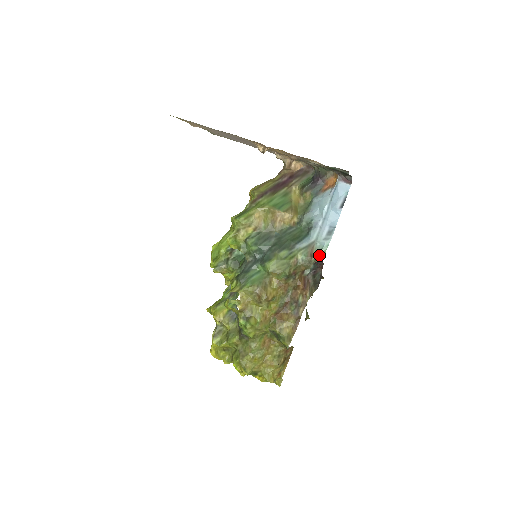
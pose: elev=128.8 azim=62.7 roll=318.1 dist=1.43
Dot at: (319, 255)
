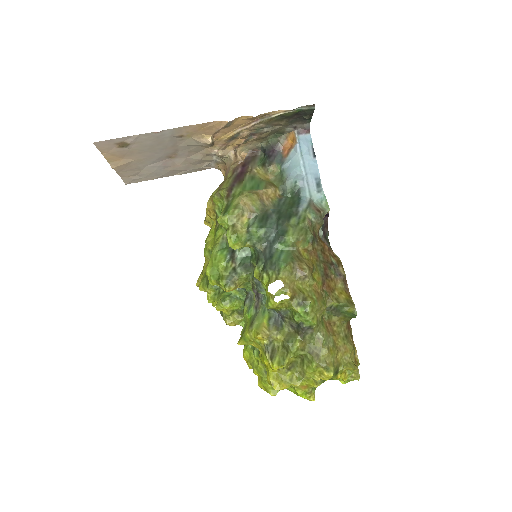
Dot at: (324, 208)
